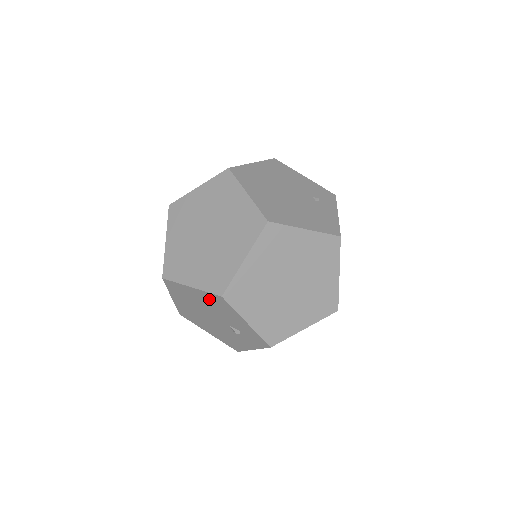
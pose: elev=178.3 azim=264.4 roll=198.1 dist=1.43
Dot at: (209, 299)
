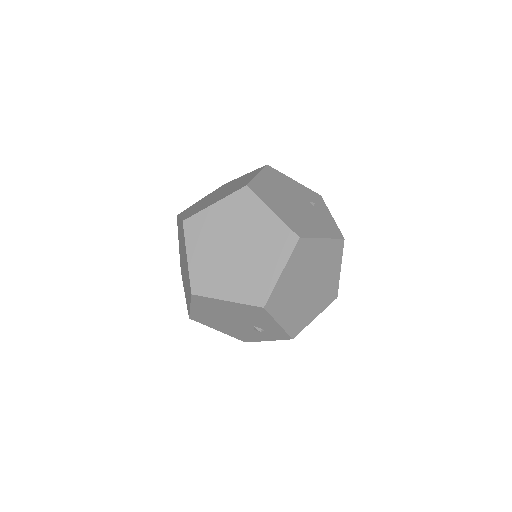
Dot at: (244, 309)
